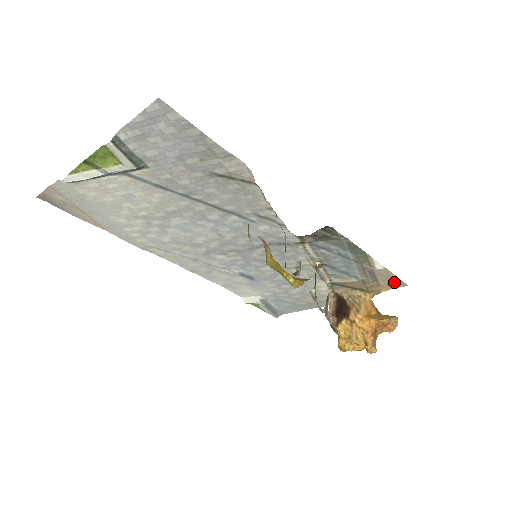
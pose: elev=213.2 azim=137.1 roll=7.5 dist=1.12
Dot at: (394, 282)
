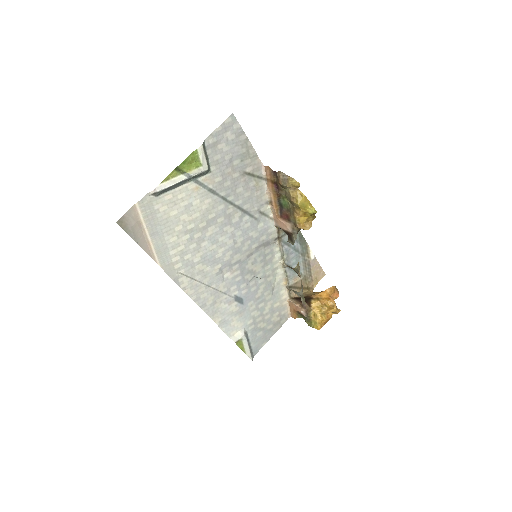
Dot at: (319, 274)
